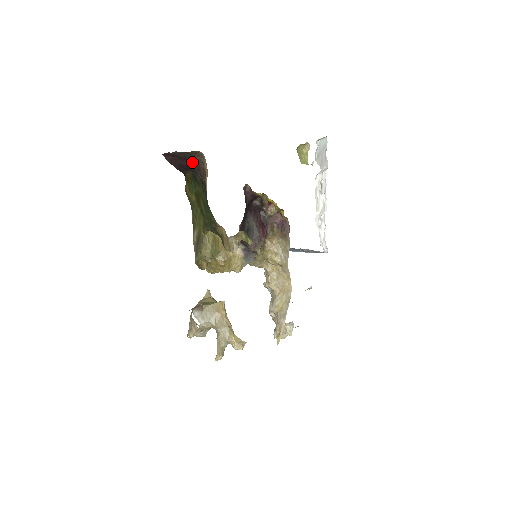
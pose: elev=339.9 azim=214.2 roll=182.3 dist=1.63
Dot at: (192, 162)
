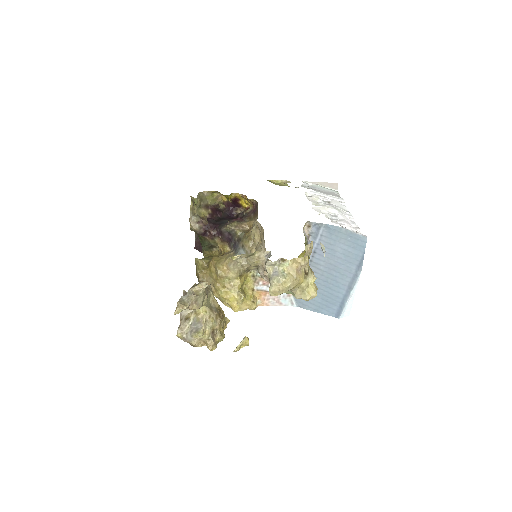
Dot at: occluded
